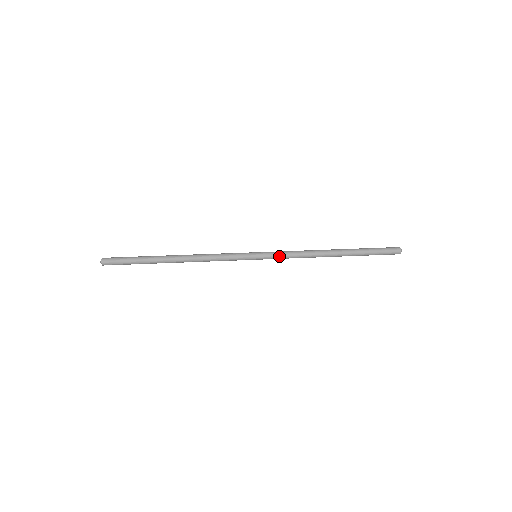
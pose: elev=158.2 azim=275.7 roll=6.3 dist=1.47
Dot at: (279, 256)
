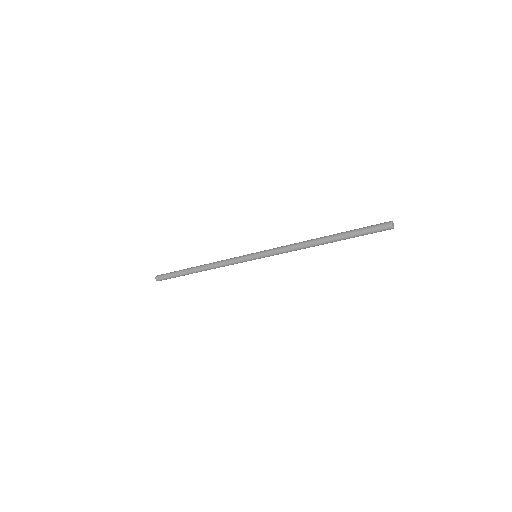
Dot at: (273, 249)
